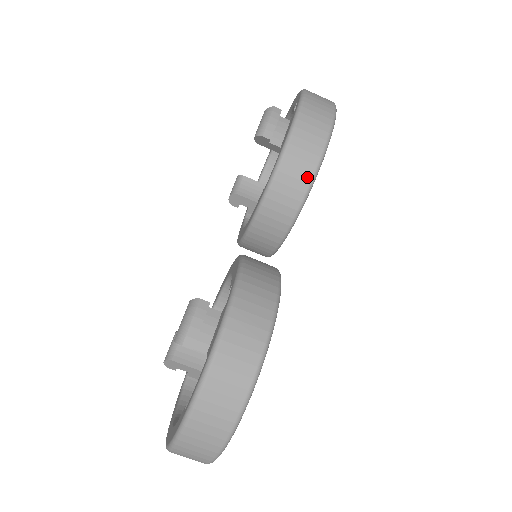
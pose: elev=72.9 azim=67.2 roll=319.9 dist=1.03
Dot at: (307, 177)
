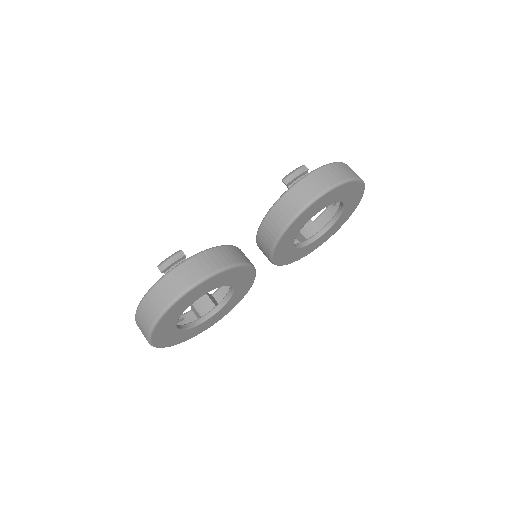
Dot at: (290, 215)
